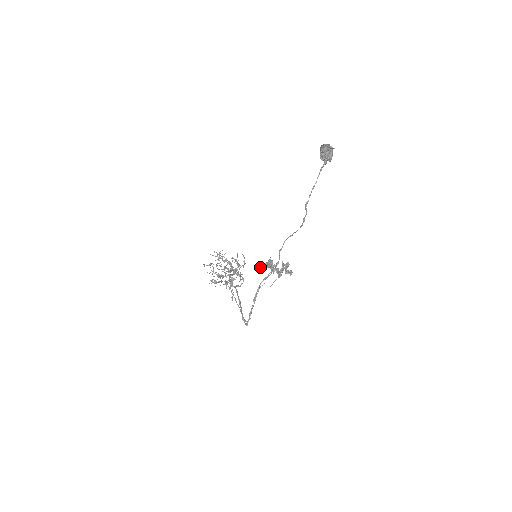
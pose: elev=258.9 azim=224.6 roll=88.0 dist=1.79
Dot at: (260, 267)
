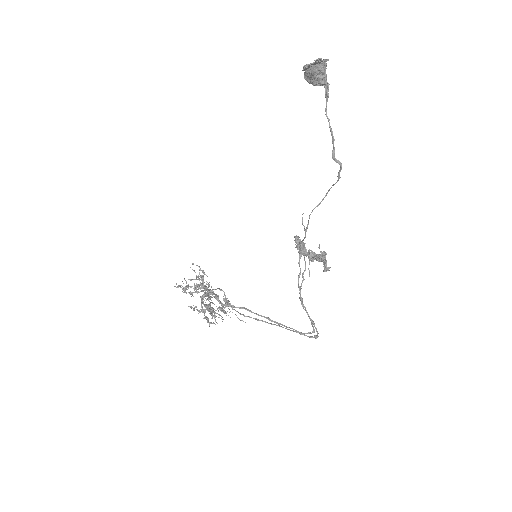
Dot at: (327, 268)
